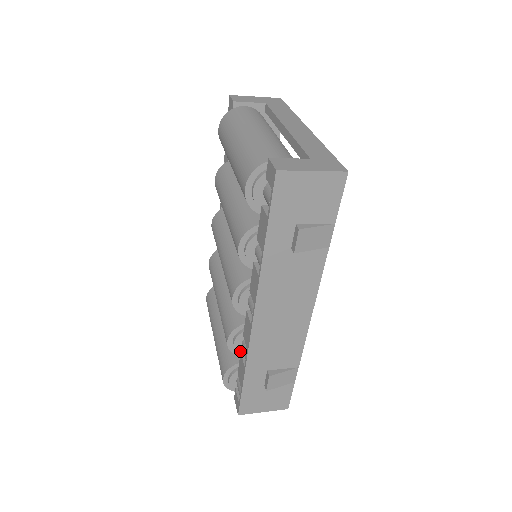
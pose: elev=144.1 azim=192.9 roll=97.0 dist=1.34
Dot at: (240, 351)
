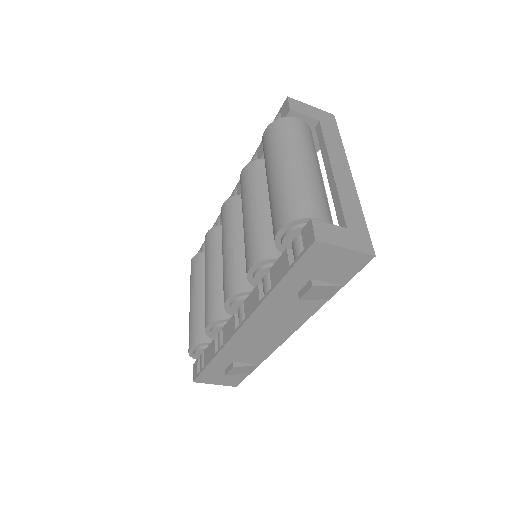
Dot at: (214, 337)
